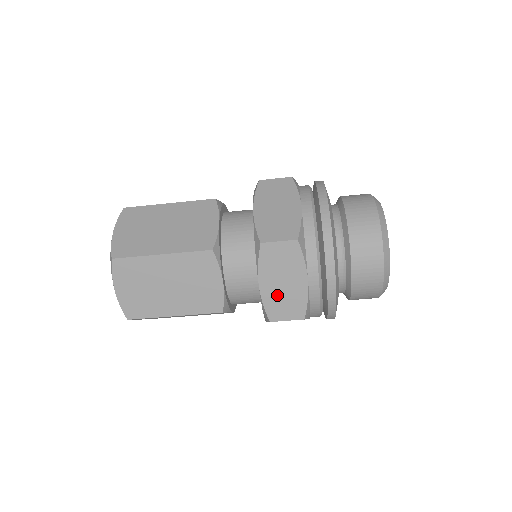
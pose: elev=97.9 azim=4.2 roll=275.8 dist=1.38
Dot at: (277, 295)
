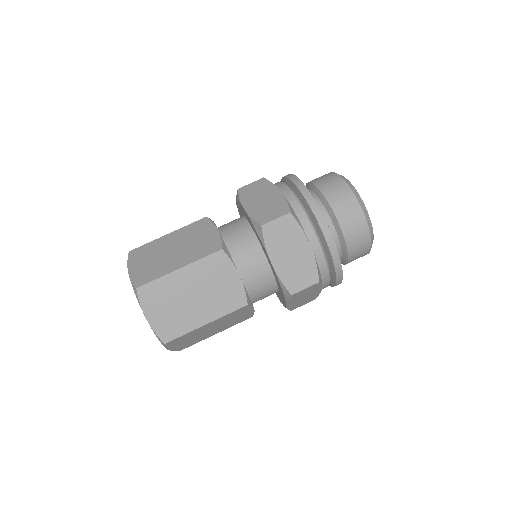
Dot at: (299, 302)
